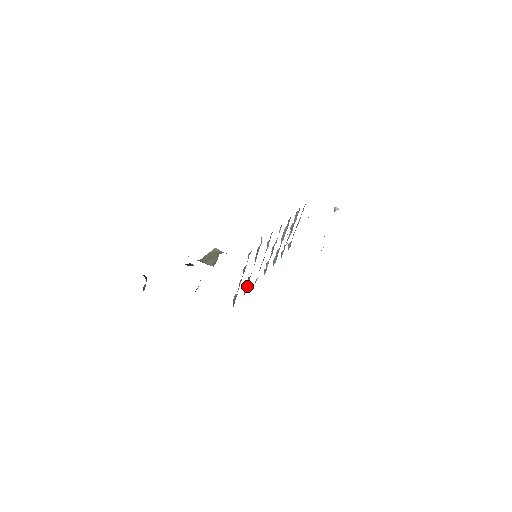
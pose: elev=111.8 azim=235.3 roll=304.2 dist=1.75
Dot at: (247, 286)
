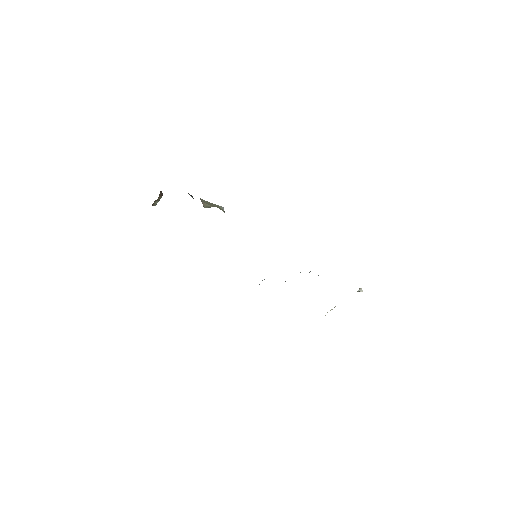
Dot at: occluded
